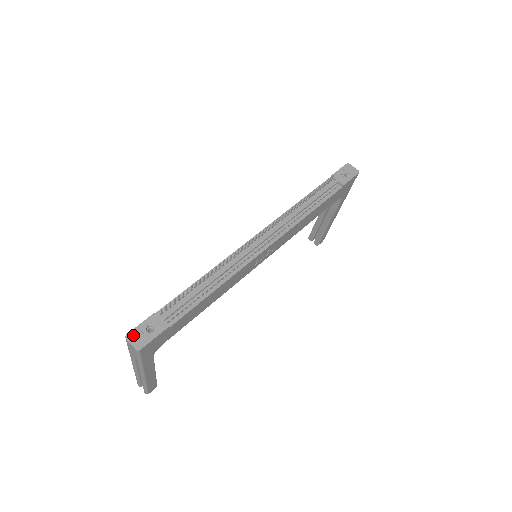
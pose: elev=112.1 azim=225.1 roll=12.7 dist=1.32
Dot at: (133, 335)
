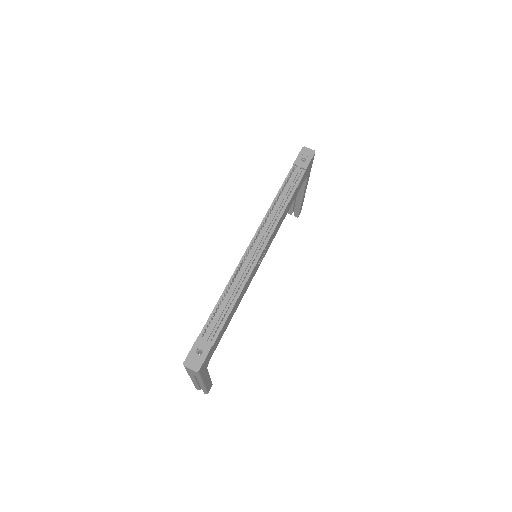
Dot at: (189, 361)
